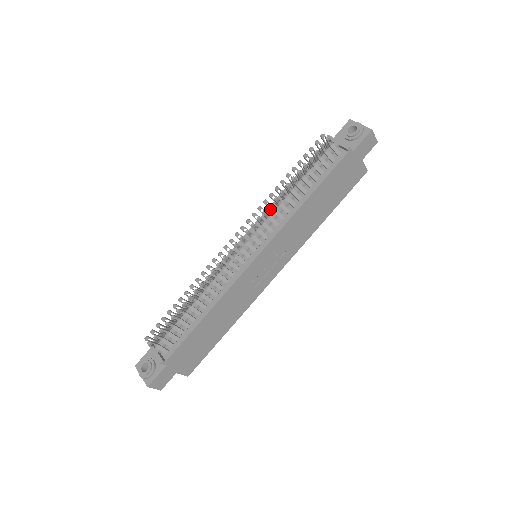
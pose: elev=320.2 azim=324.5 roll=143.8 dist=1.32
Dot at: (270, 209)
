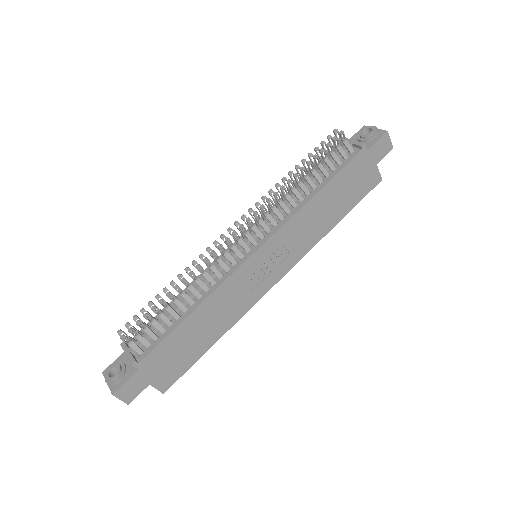
Dot at: (275, 202)
